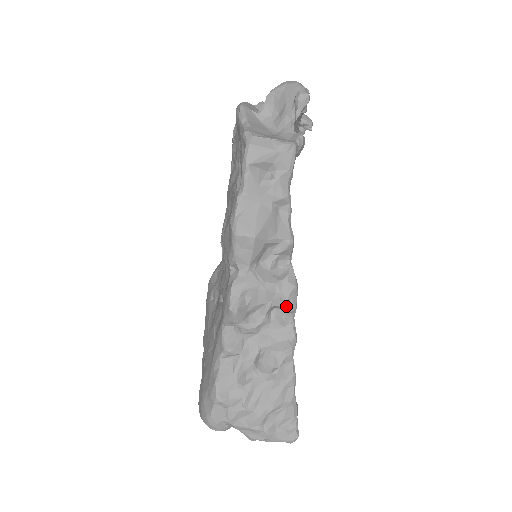
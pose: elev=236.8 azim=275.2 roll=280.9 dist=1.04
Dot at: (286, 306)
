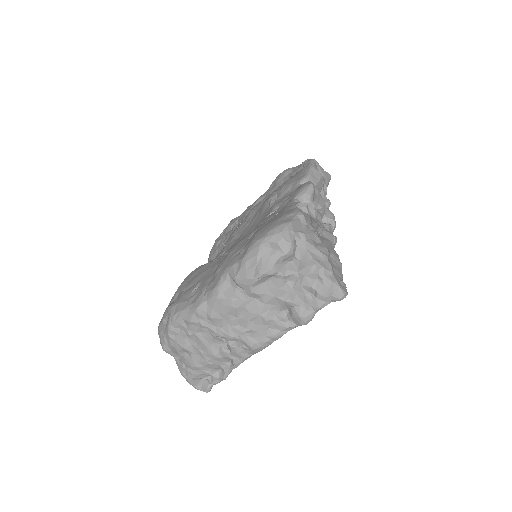
Dot at: (333, 218)
